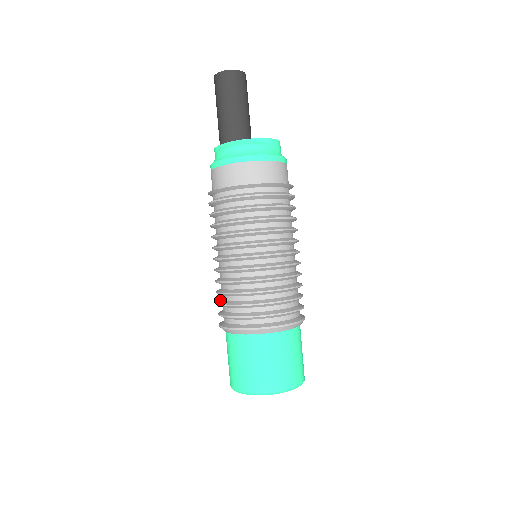
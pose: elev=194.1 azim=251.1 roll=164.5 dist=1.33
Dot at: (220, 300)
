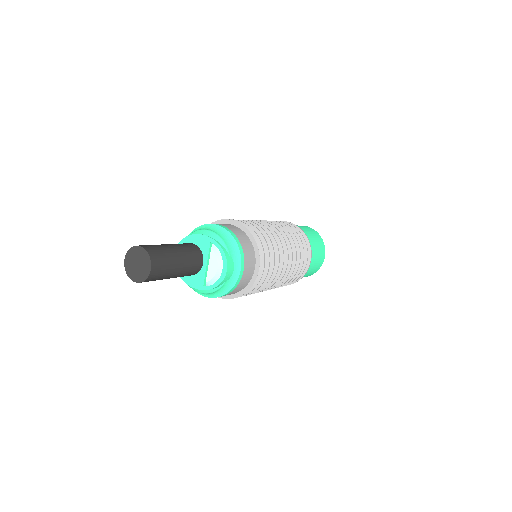
Dot at: occluded
